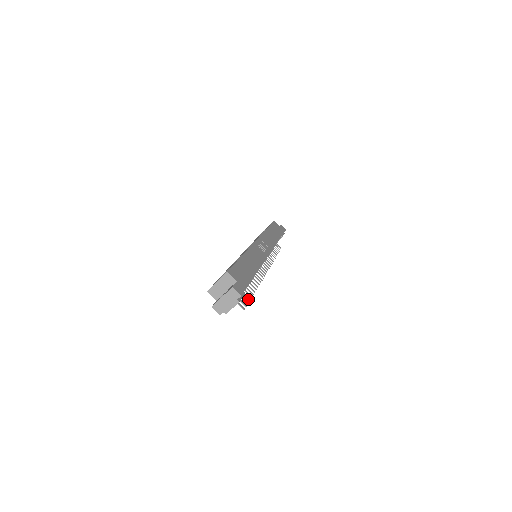
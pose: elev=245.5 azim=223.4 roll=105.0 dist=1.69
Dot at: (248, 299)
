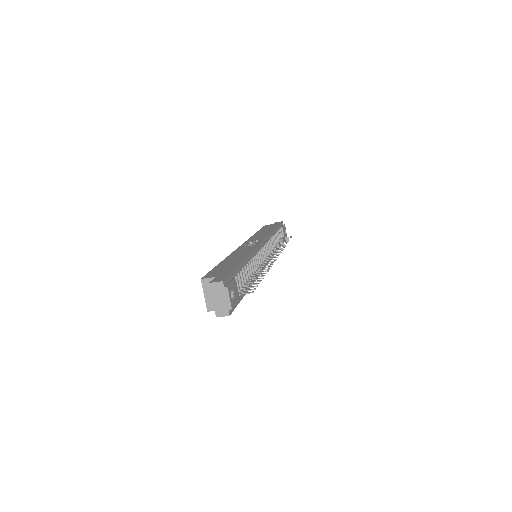
Dot at: occluded
